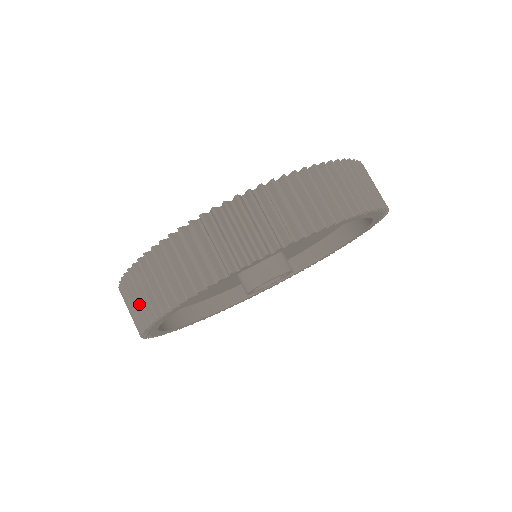
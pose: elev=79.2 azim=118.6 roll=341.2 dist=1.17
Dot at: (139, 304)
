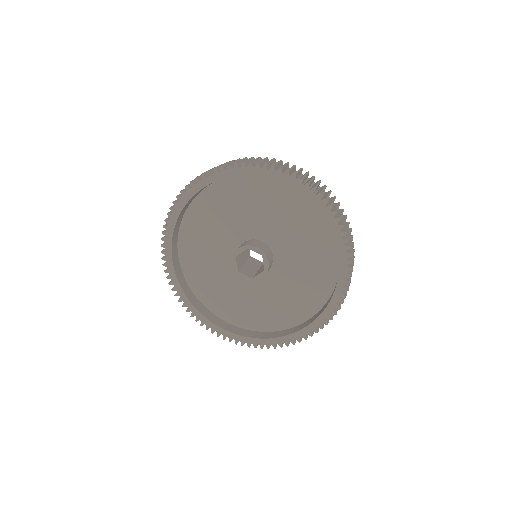
Dot at: occluded
